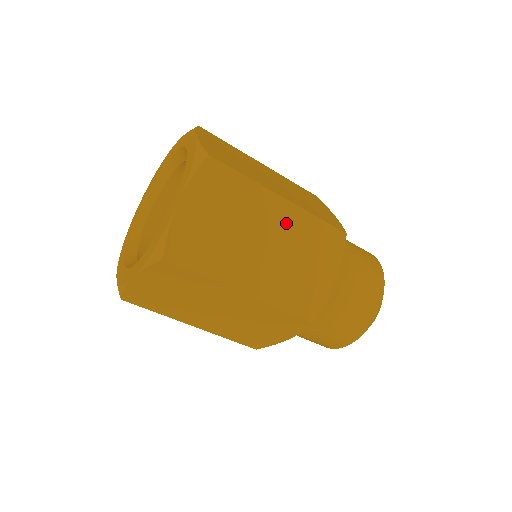
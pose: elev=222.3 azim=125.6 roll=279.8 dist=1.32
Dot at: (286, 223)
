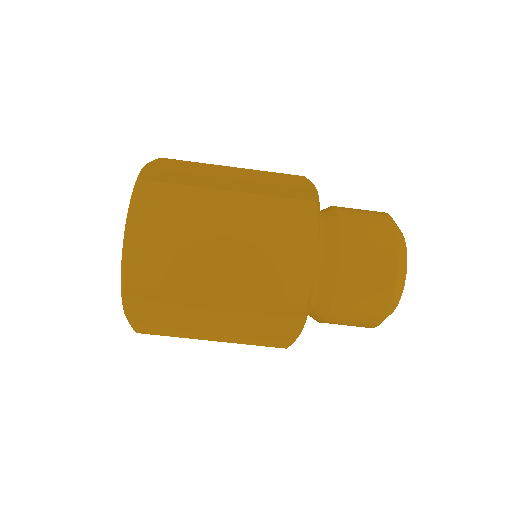
Dot at: (244, 173)
